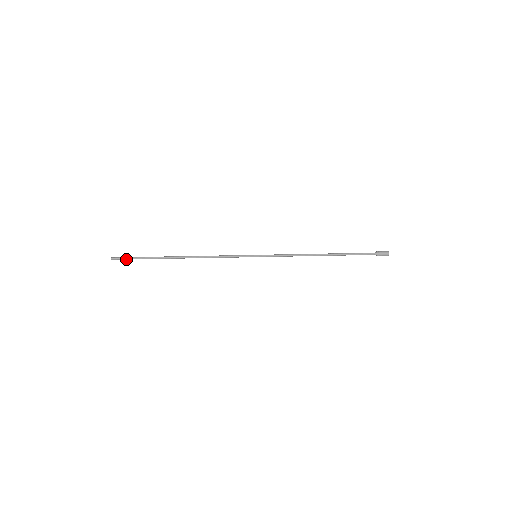
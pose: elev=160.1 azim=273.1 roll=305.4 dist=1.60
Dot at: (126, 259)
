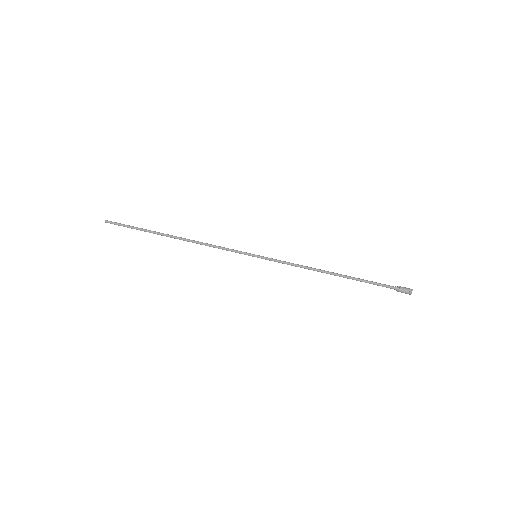
Dot at: (120, 225)
